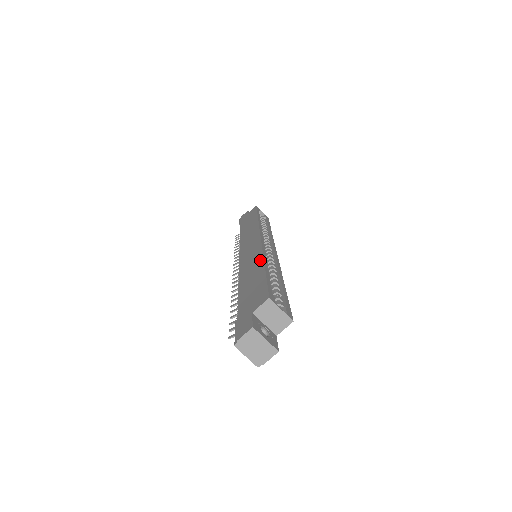
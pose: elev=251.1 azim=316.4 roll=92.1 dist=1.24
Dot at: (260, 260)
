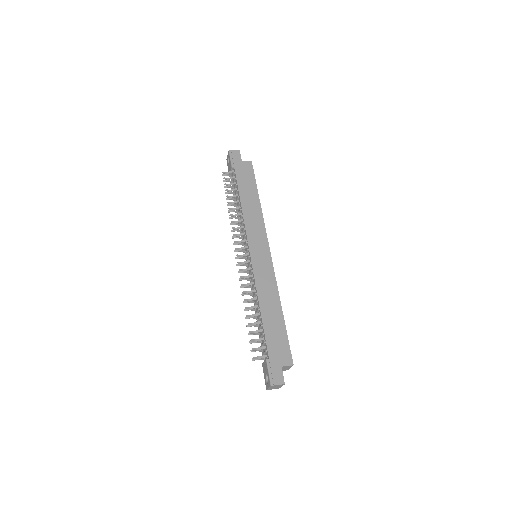
Dot at: (278, 299)
